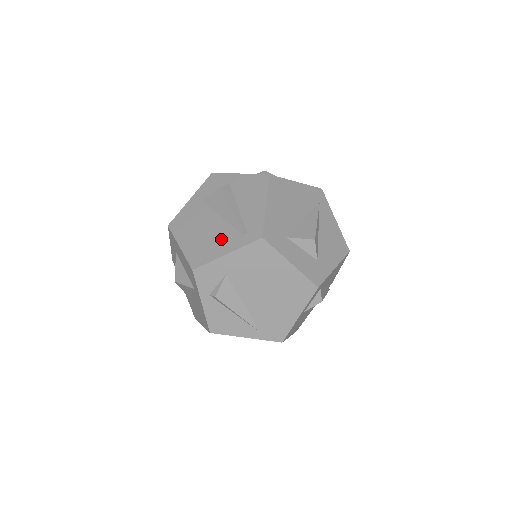
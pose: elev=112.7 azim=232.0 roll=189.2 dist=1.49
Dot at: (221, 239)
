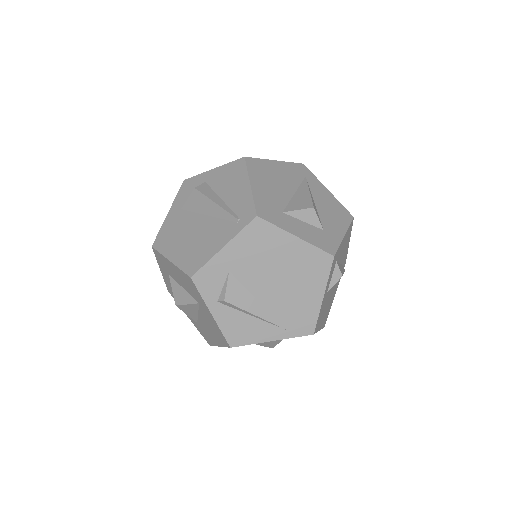
Dot at: (212, 235)
